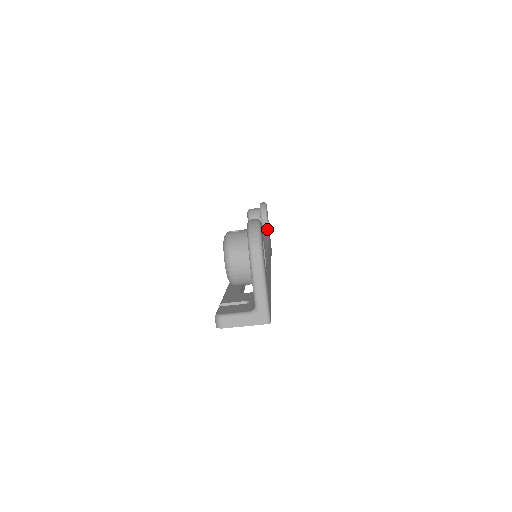
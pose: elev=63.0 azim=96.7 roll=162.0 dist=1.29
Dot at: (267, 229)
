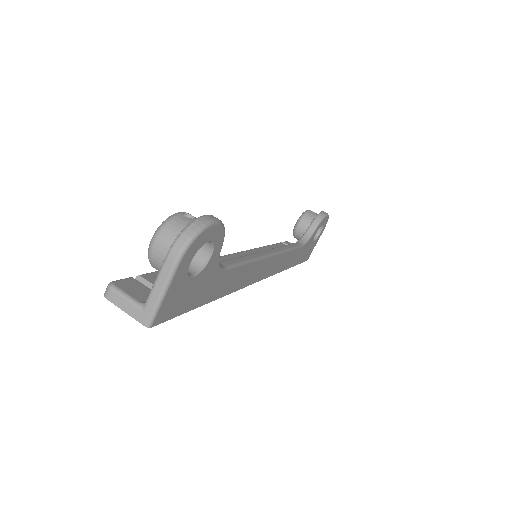
Dot at: (307, 239)
